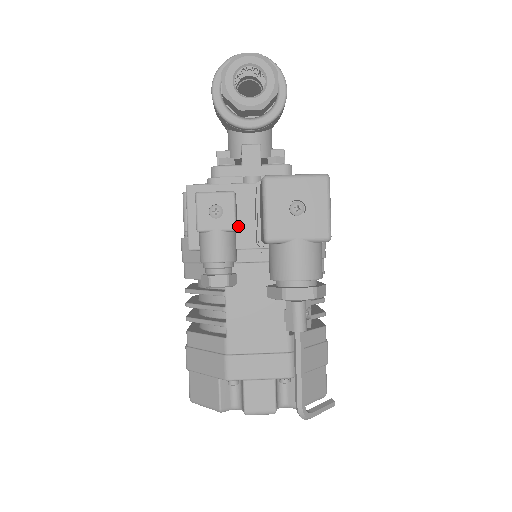
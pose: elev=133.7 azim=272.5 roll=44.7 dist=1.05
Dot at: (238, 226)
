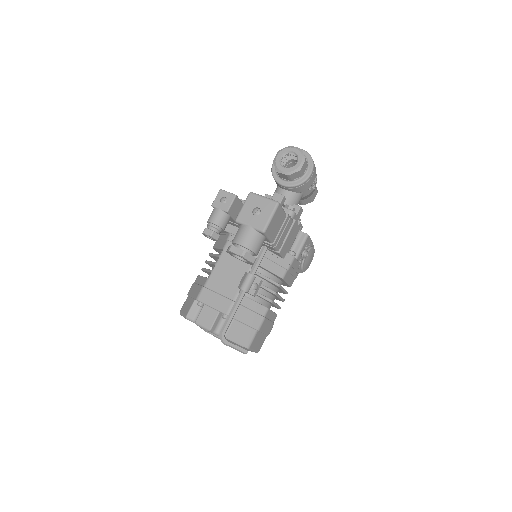
Dot at: occluded
